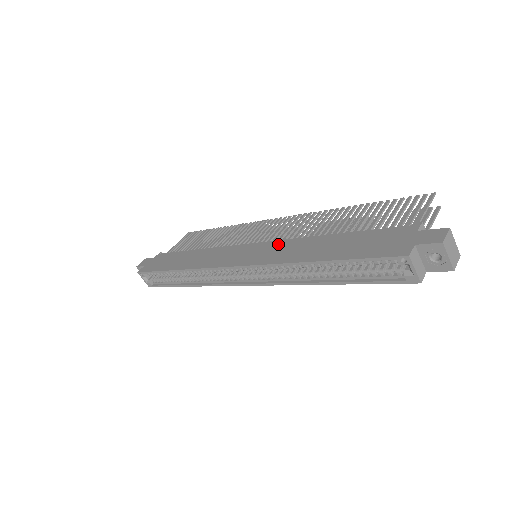
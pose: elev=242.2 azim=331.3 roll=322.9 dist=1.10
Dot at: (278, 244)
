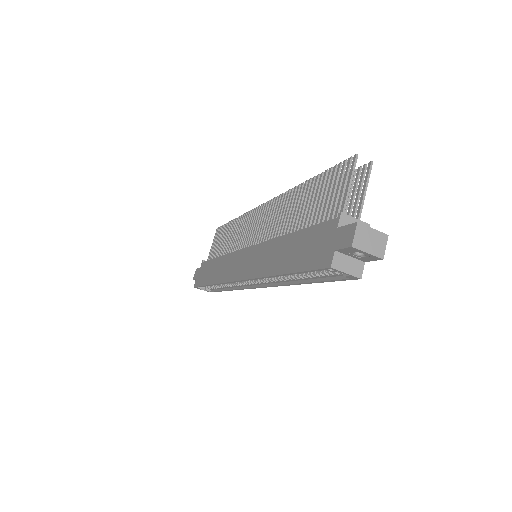
Dot at: (259, 249)
